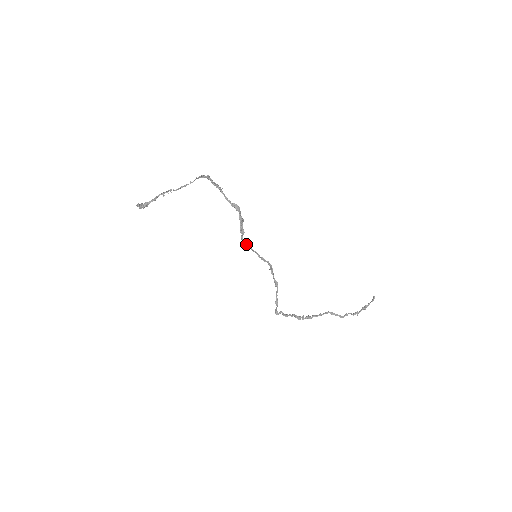
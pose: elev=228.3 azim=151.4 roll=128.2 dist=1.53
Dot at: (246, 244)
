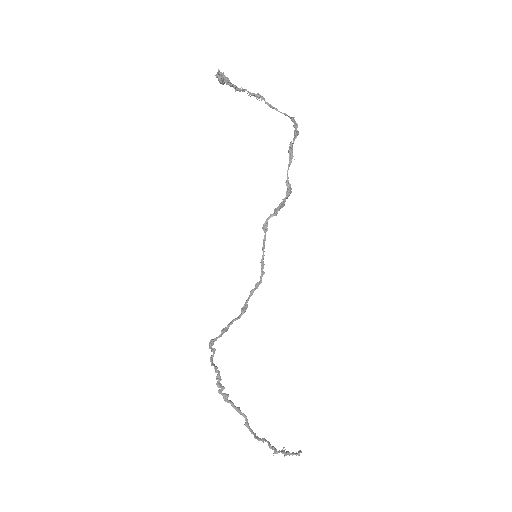
Dot at: (267, 228)
